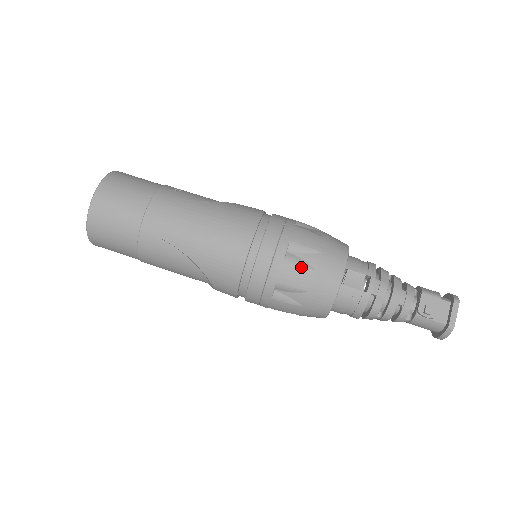
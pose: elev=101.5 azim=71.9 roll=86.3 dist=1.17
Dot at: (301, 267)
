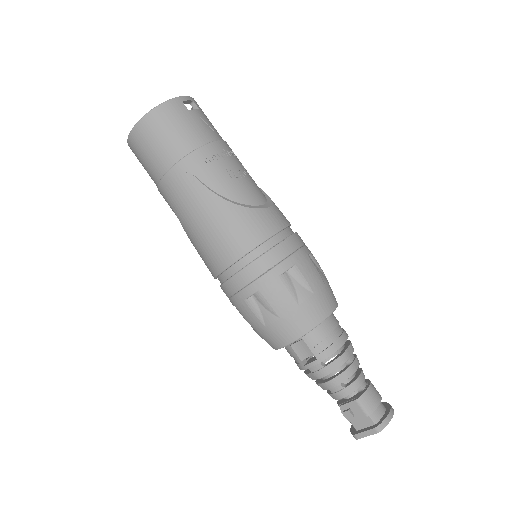
Dot at: (255, 316)
